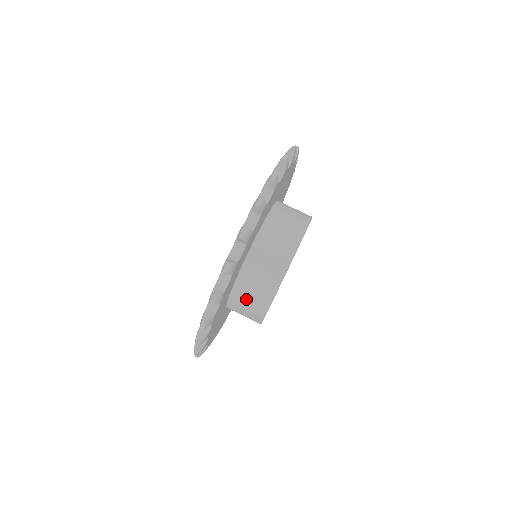
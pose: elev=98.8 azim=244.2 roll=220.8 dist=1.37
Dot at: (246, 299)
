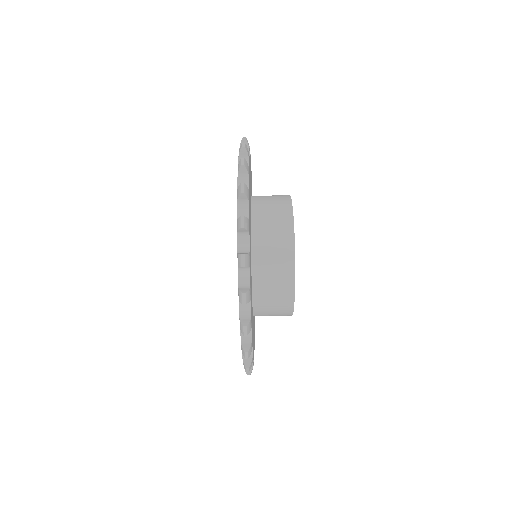
Dot at: occluded
